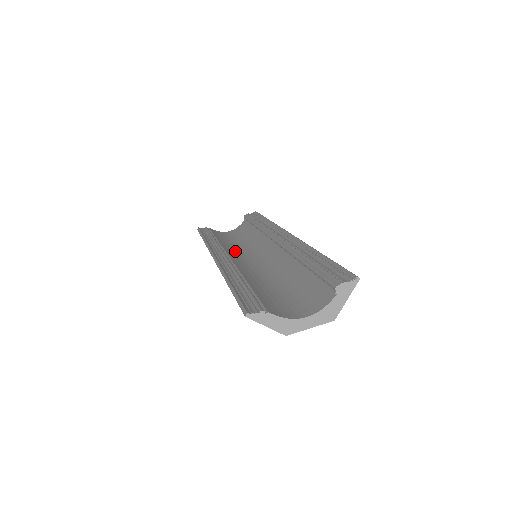
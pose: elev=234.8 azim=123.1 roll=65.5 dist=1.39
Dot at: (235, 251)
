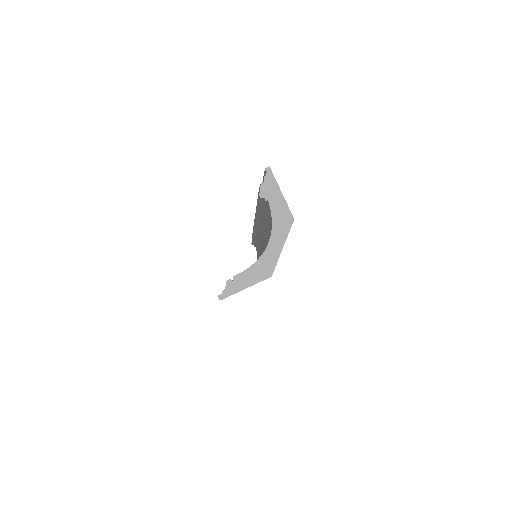
Dot at: occluded
